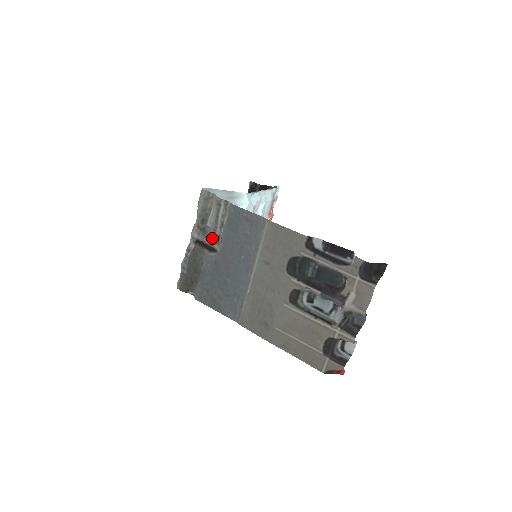
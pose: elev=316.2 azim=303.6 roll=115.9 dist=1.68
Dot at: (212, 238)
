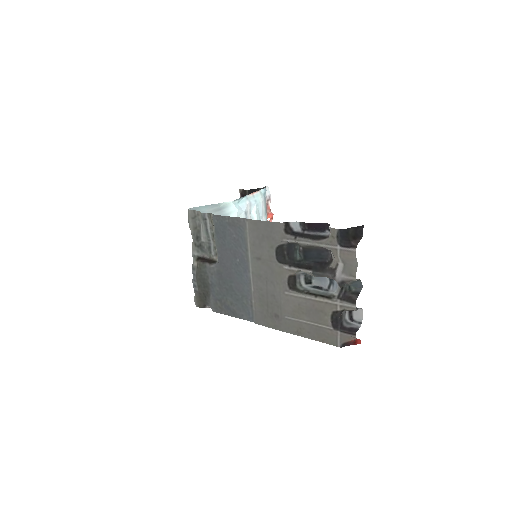
Dot at: (209, 251)
